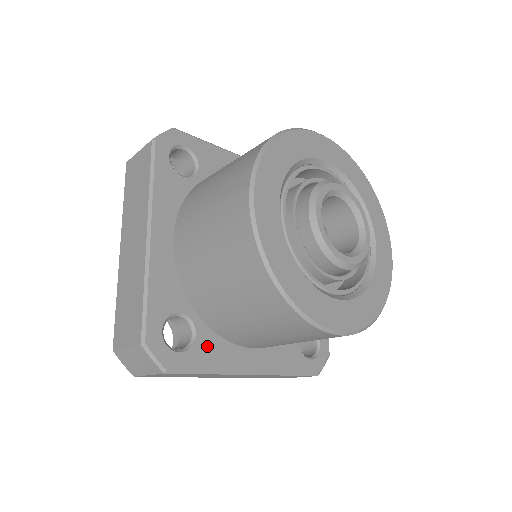
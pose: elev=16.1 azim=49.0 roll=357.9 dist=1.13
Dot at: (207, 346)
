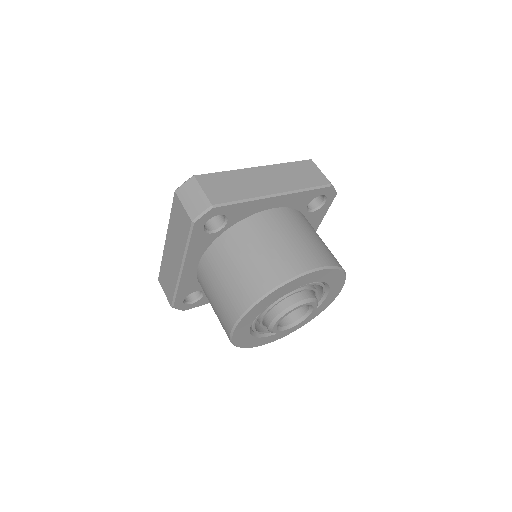
Dot at: occluded
